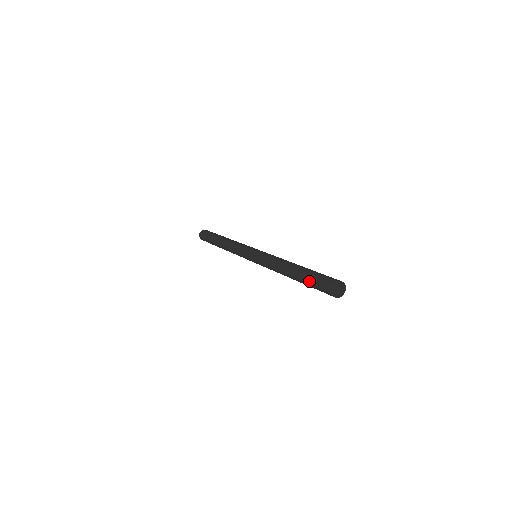
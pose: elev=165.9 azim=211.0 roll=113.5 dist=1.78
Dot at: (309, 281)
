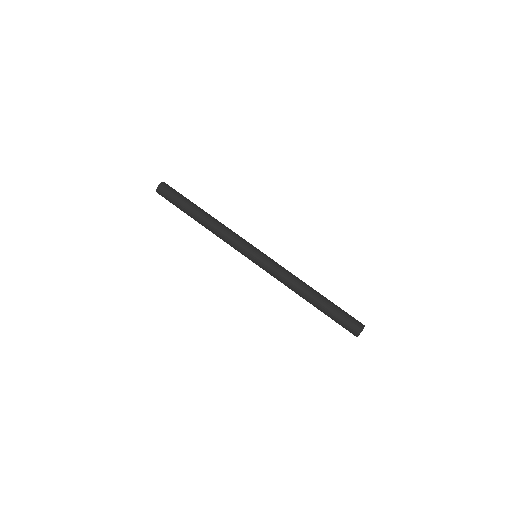
Dot at: (332, 319)
